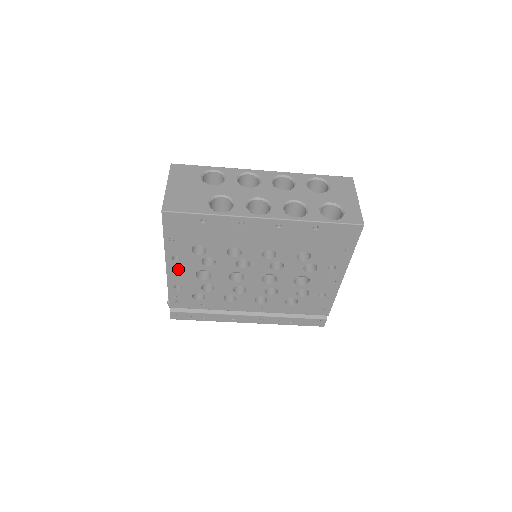
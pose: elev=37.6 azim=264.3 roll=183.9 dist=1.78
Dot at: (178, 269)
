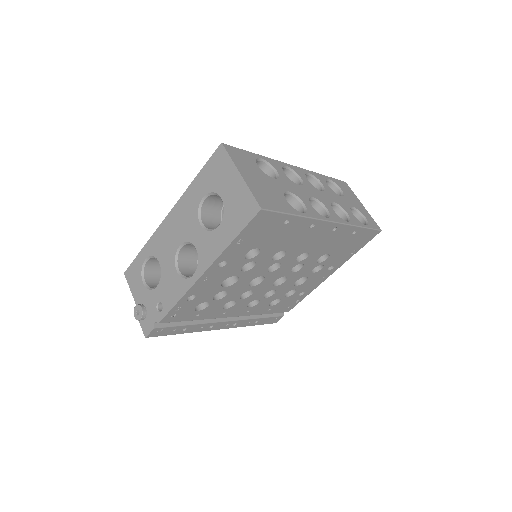
Dot at: (212, 276)
